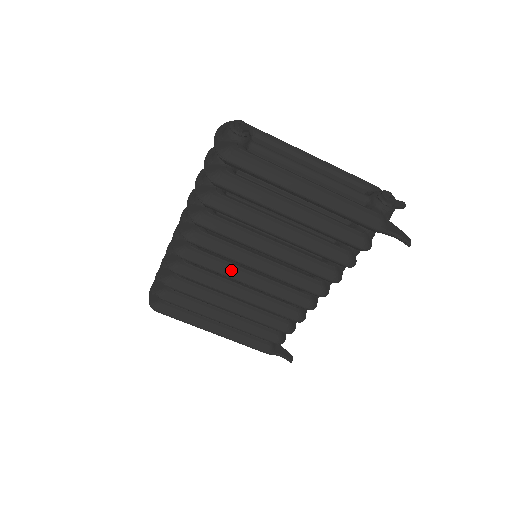
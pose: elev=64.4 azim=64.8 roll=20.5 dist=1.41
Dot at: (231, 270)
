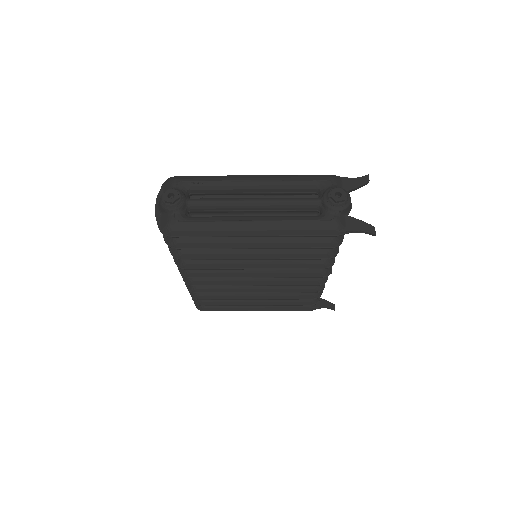
Dot at: (237, 280)
